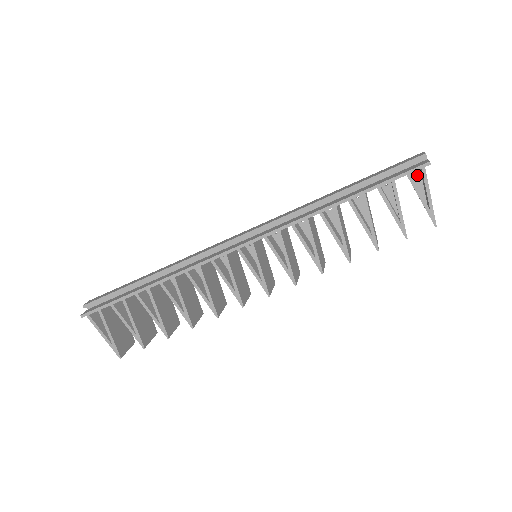
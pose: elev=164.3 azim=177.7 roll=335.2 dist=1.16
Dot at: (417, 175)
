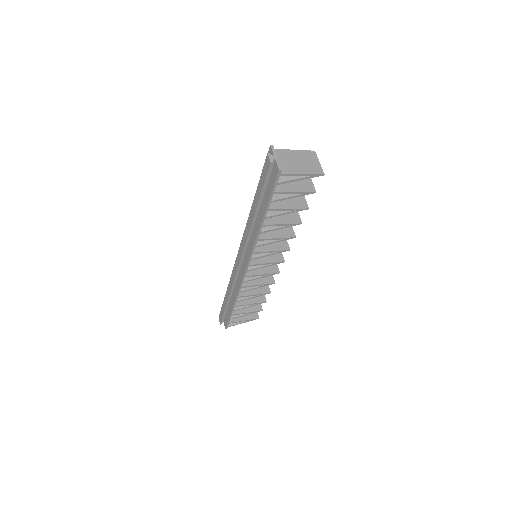
Dot at: occluded
